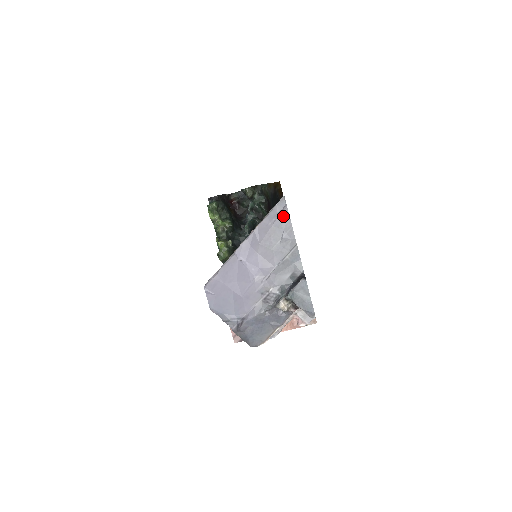
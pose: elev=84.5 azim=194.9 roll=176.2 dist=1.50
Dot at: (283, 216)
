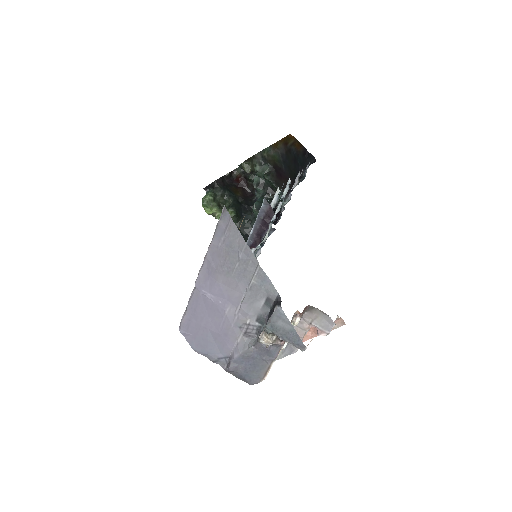
Dot at: (231, 232)
